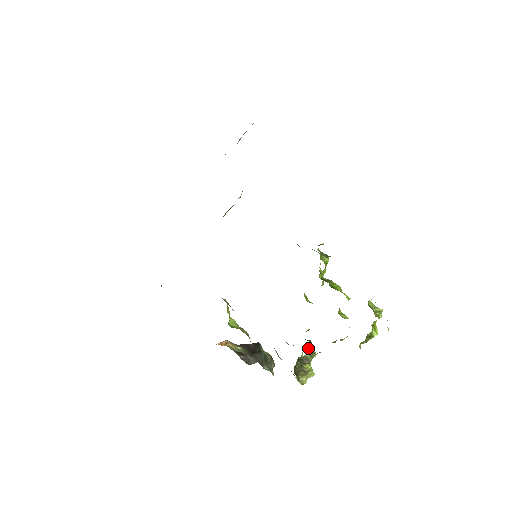
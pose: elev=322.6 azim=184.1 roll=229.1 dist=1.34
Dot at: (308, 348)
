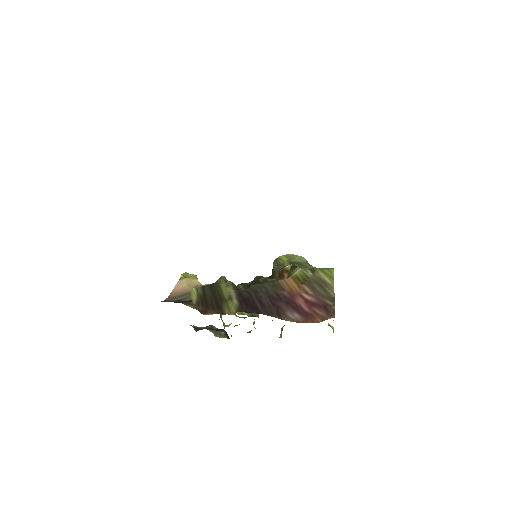
Dot at: (254, 321)
